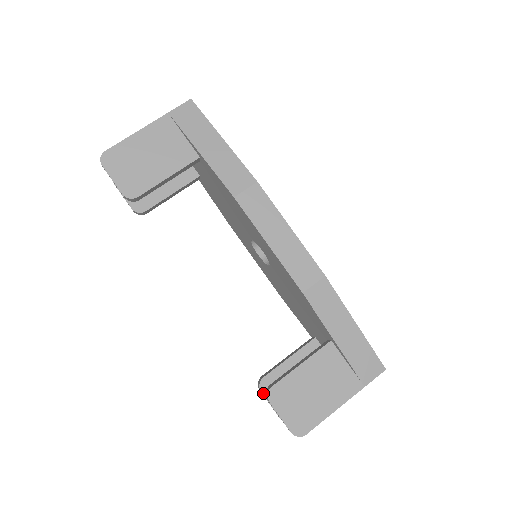
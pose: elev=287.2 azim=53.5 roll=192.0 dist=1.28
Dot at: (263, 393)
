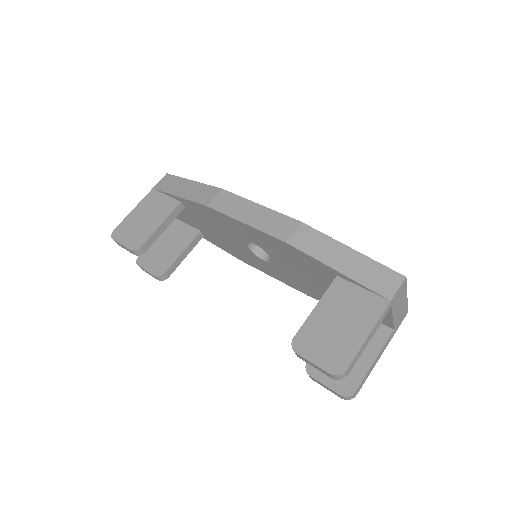
Dot at: (312, 376)
